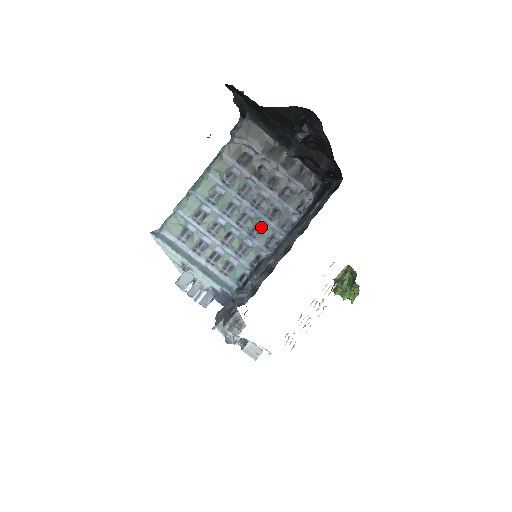
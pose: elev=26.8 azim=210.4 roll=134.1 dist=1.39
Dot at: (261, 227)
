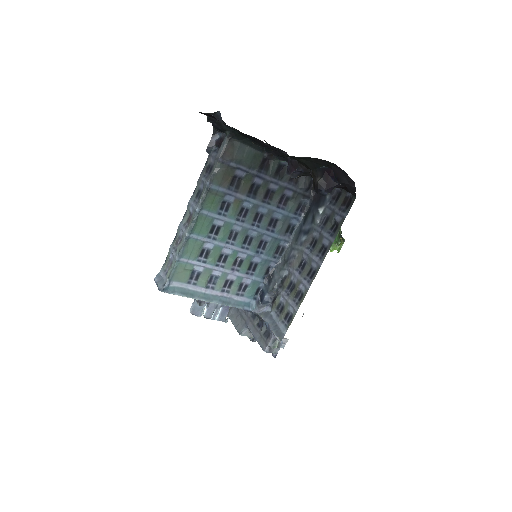
Dot at: (265, 241)
